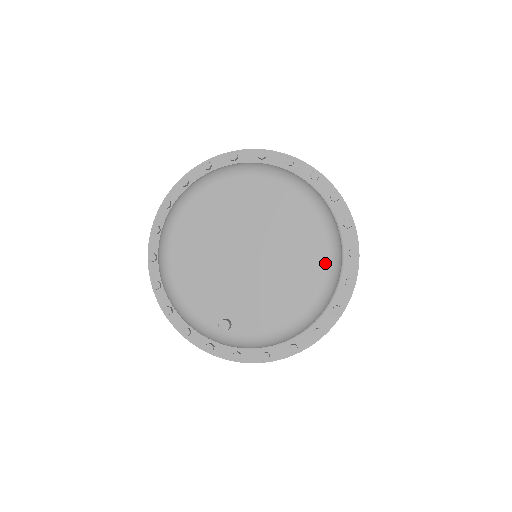
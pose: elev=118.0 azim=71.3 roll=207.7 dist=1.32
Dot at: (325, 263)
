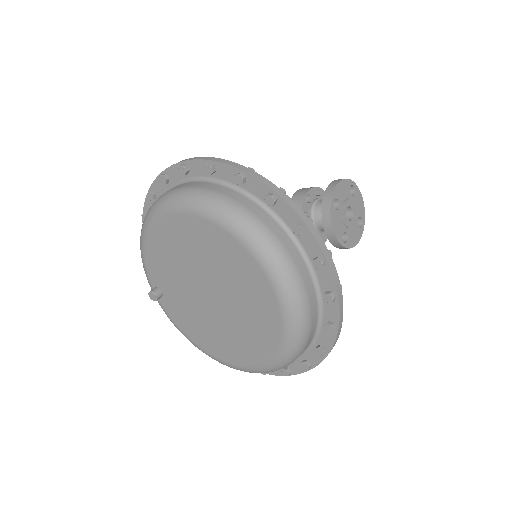
Dot at: (247, 367)
